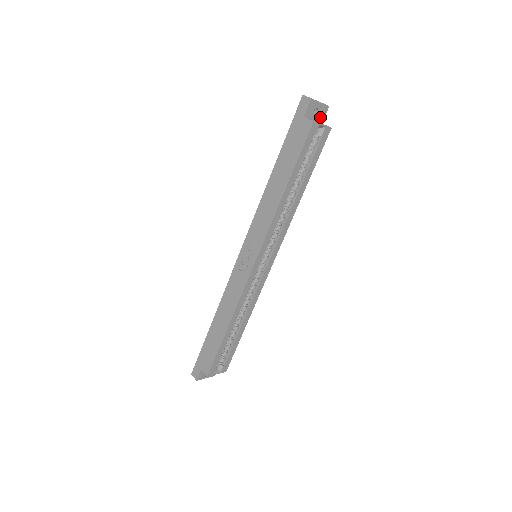
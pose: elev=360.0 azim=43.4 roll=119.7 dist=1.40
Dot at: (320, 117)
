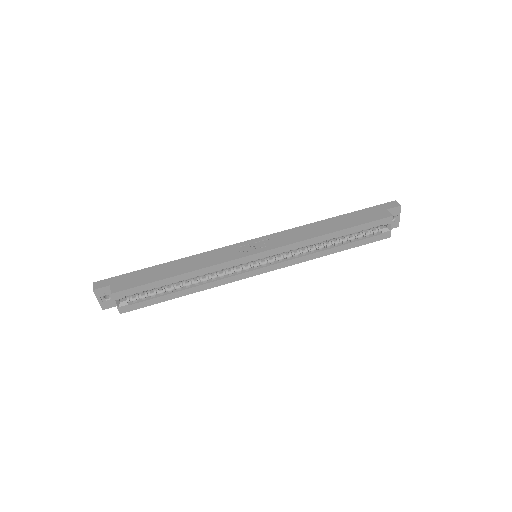
Dot at: occluded
